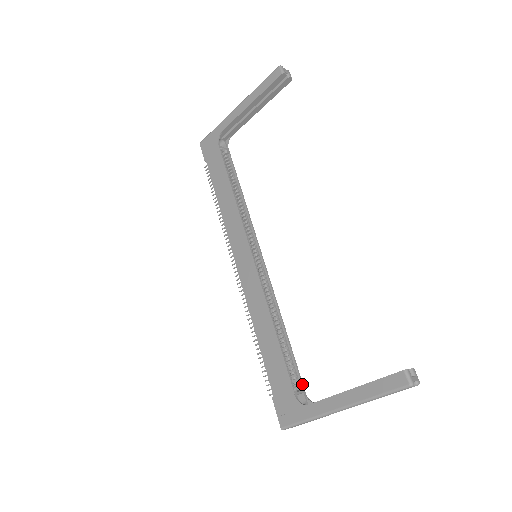
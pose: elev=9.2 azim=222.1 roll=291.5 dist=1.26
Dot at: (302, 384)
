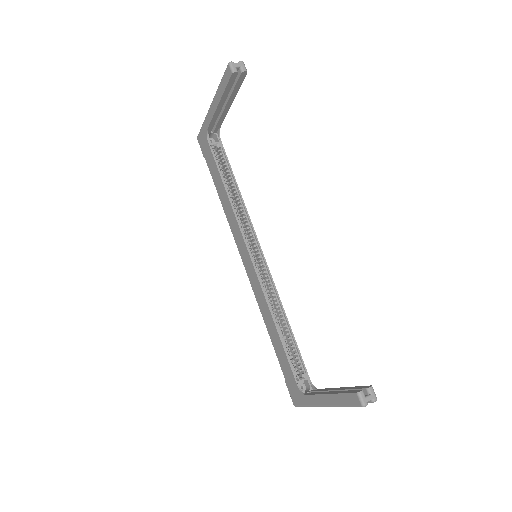
Dot at: (306, 371)
